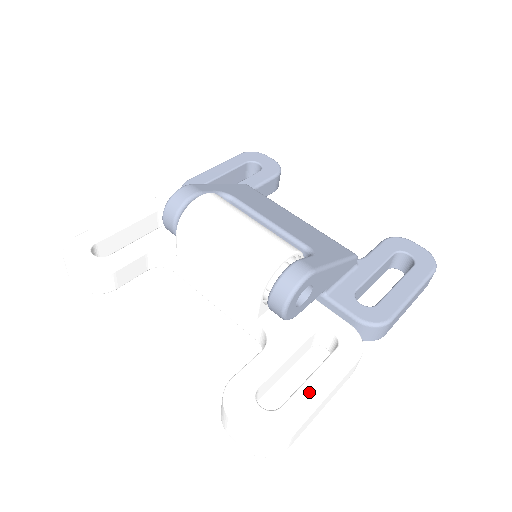
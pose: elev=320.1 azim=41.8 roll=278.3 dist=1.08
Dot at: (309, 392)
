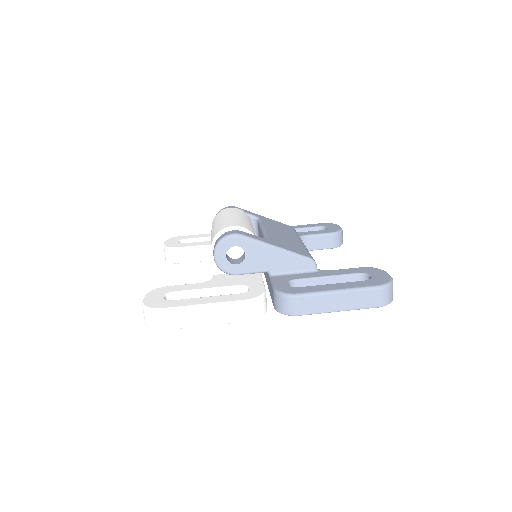
Dot at: (195, 300)
